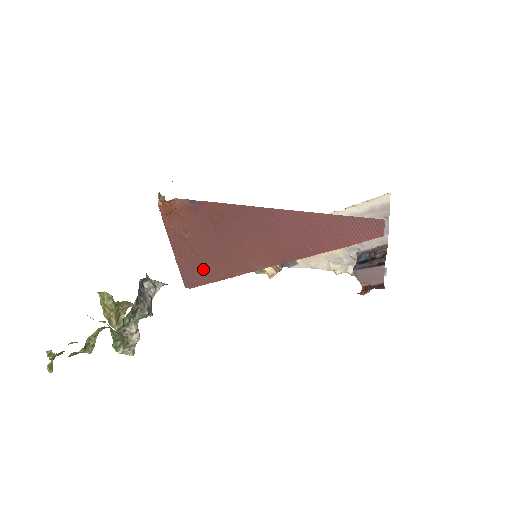
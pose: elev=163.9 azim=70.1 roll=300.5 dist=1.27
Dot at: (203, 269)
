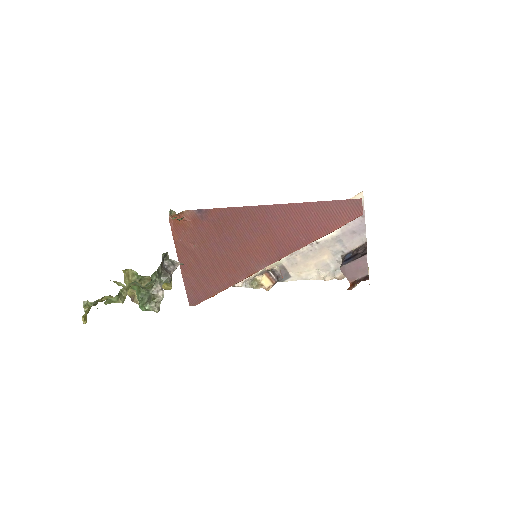
Dot at: (207, 281)
